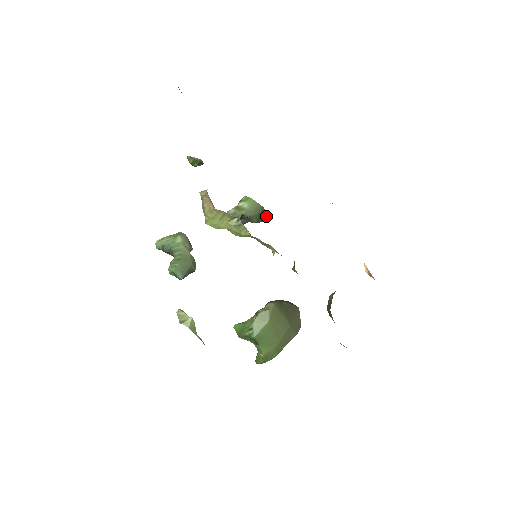
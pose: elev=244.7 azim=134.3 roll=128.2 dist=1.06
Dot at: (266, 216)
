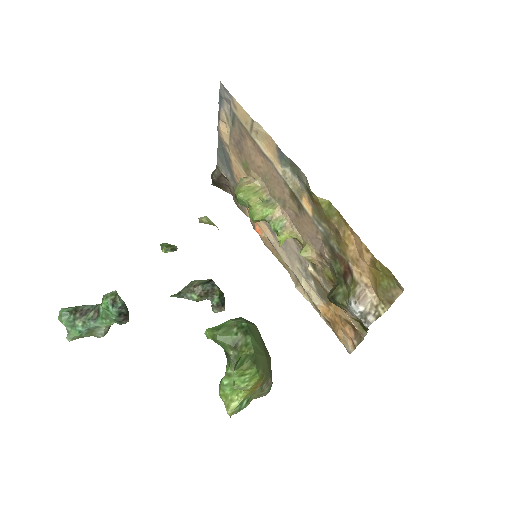
Dot at: (224, 302)
